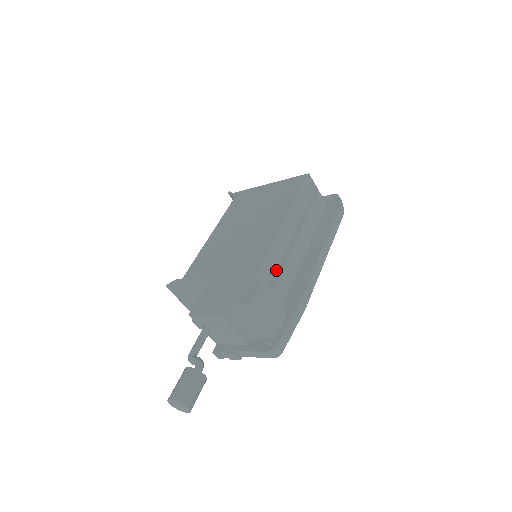
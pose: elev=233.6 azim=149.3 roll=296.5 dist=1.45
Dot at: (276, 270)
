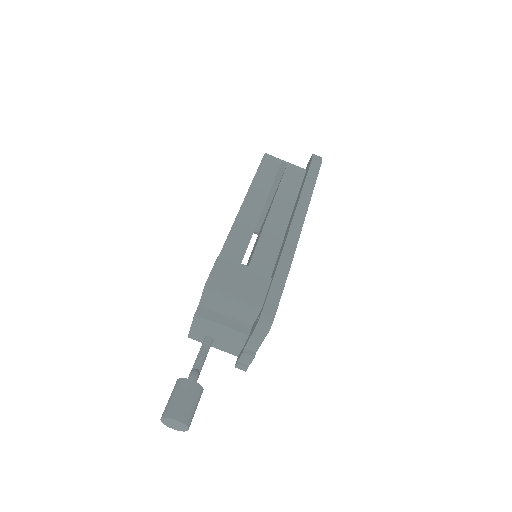
Dot at: (254, 249)
